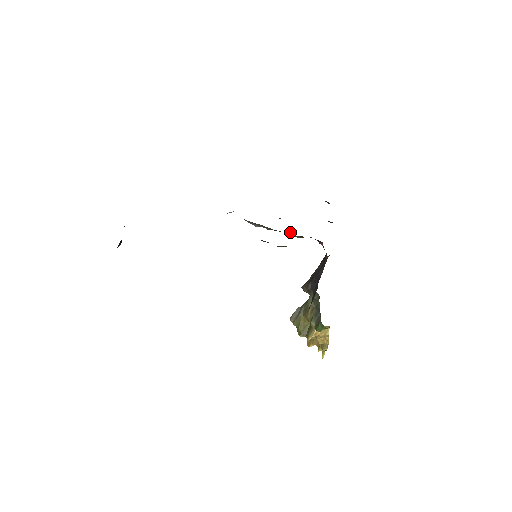
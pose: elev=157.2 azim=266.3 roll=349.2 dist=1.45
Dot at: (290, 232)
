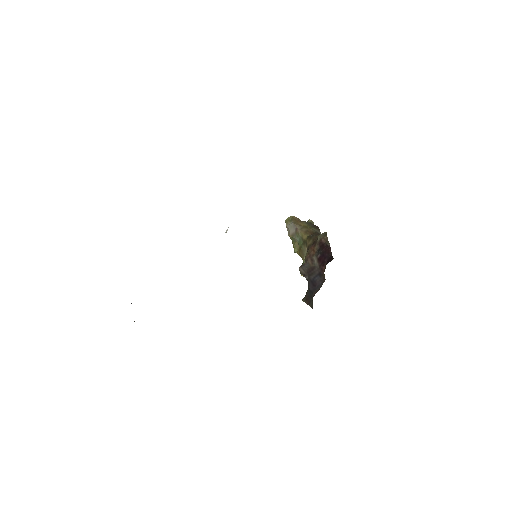
Dot at: occluded
